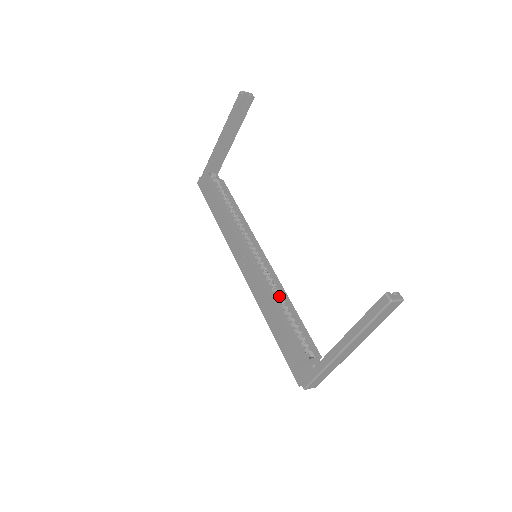
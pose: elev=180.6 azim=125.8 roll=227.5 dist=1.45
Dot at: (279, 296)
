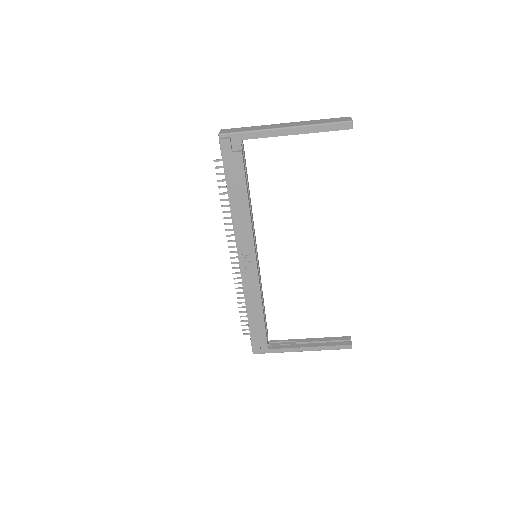
Dot at: (261, 293)
